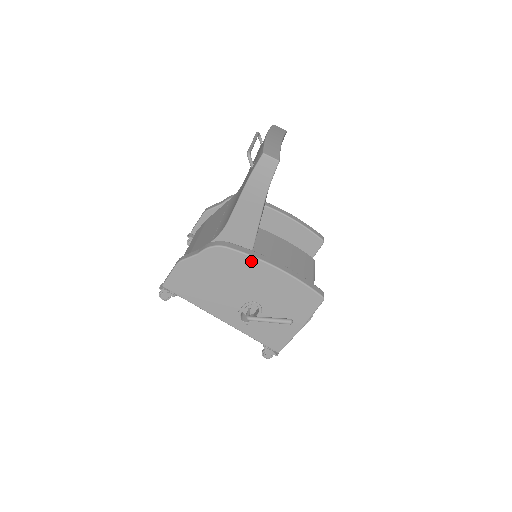
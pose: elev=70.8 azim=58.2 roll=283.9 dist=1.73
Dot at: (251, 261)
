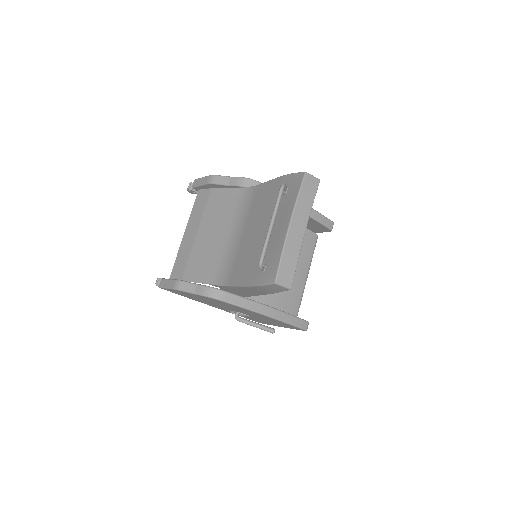
Dot at: (246, 310)
